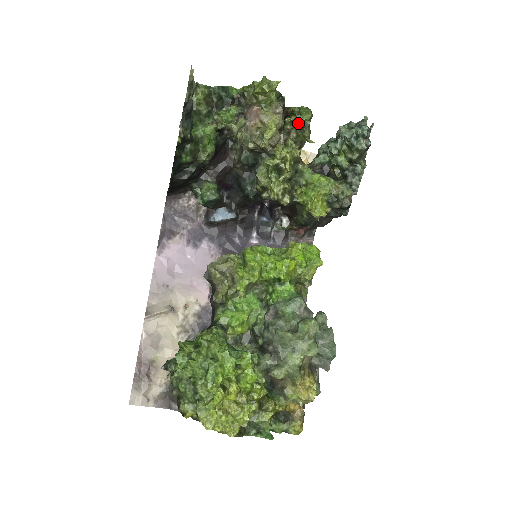
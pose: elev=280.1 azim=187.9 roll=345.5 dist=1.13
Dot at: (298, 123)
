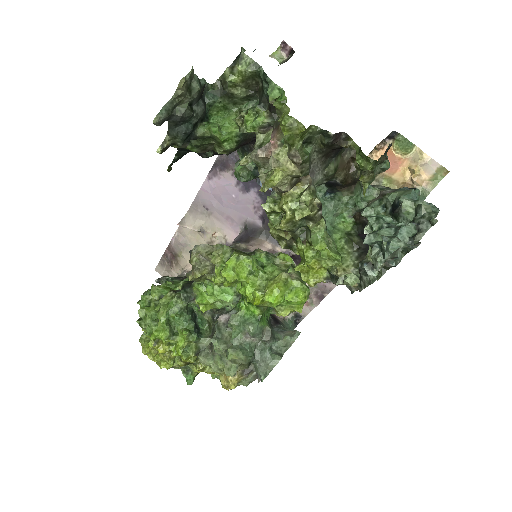
Dot at: (357, 161)
